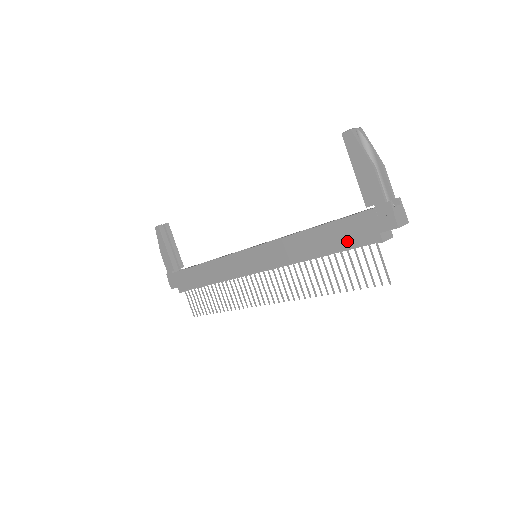
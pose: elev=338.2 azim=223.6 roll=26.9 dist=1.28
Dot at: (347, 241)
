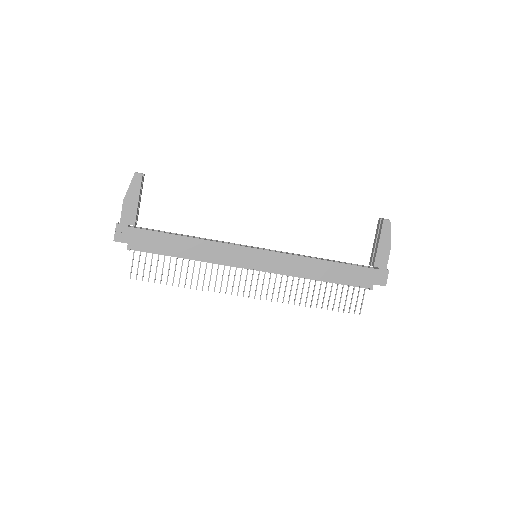
Dot at: (350, 280)
